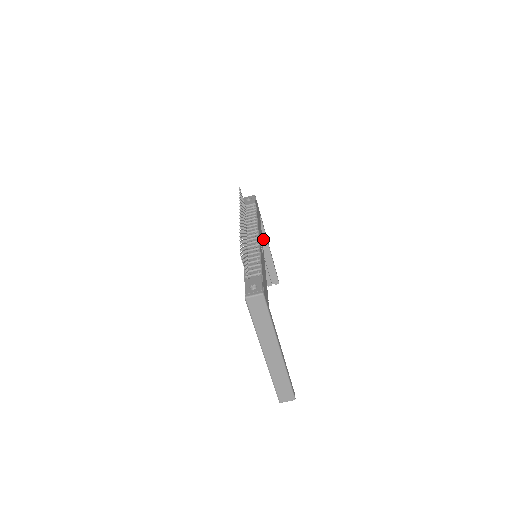
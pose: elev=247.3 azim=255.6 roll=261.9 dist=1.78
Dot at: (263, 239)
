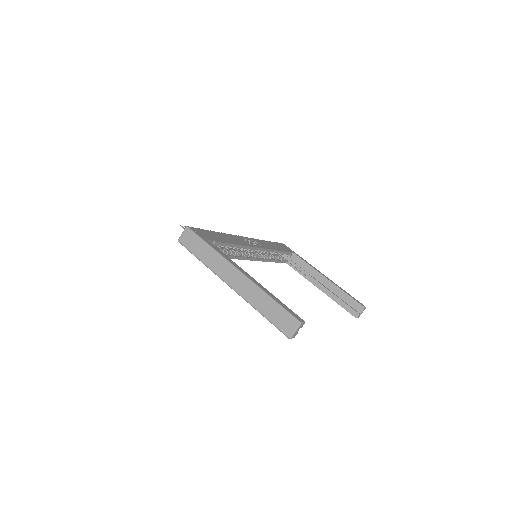
Dot at: (314, 273)
